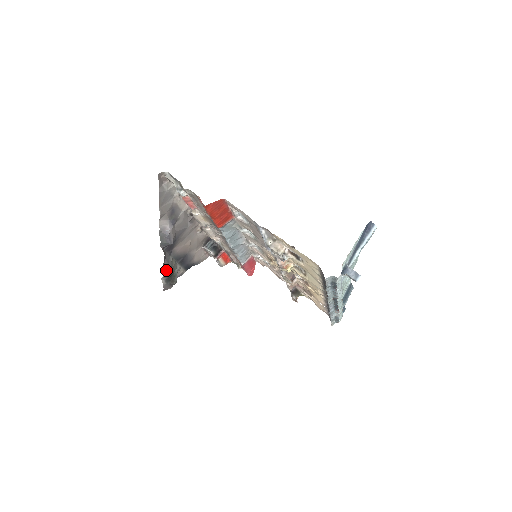
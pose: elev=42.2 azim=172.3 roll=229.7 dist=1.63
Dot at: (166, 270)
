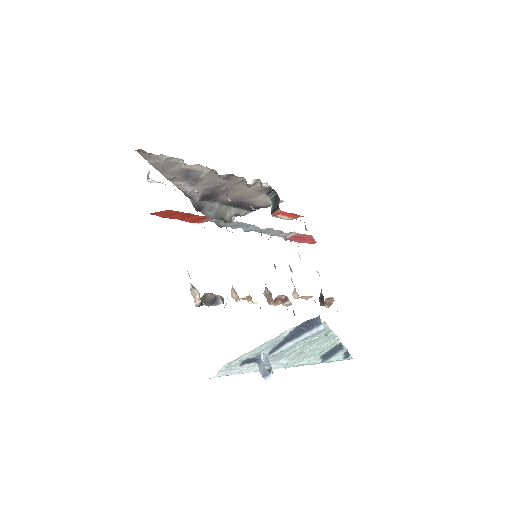
Dot at: (209, 216)
